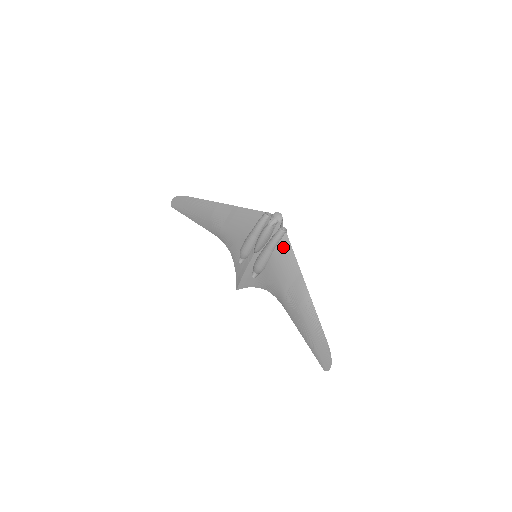
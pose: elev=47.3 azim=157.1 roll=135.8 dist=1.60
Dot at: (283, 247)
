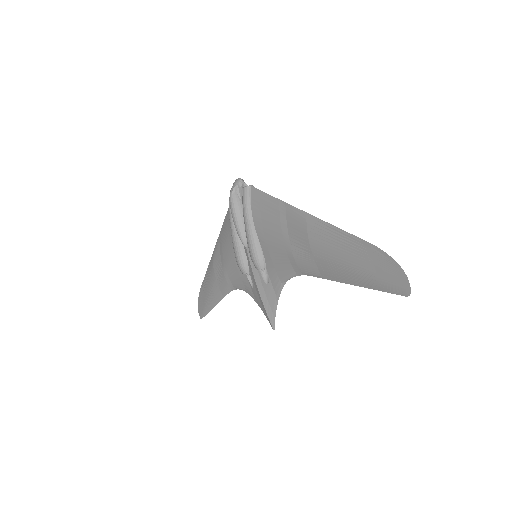
Dot at: (256, 202)
